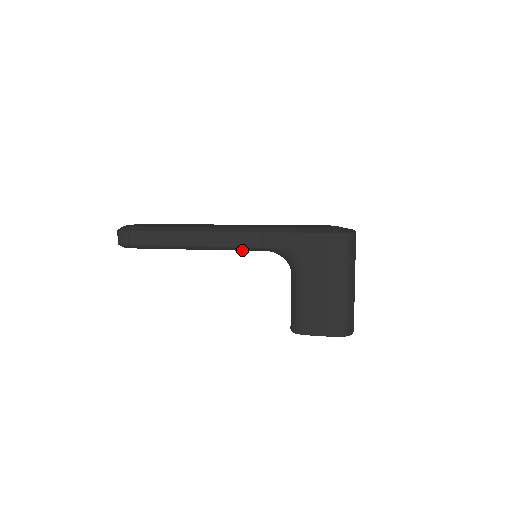
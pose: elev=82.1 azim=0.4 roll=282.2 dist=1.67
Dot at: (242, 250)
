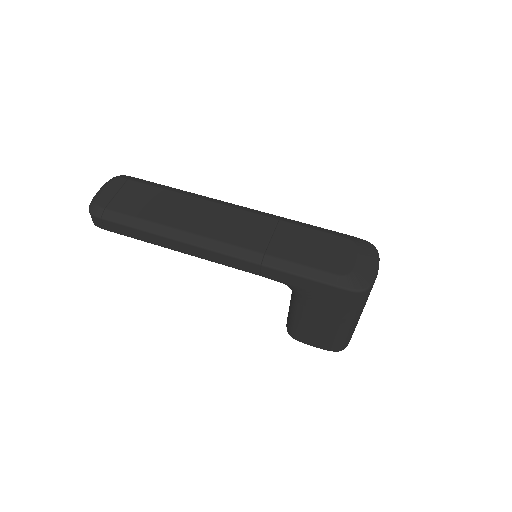
Dot at: occluded
